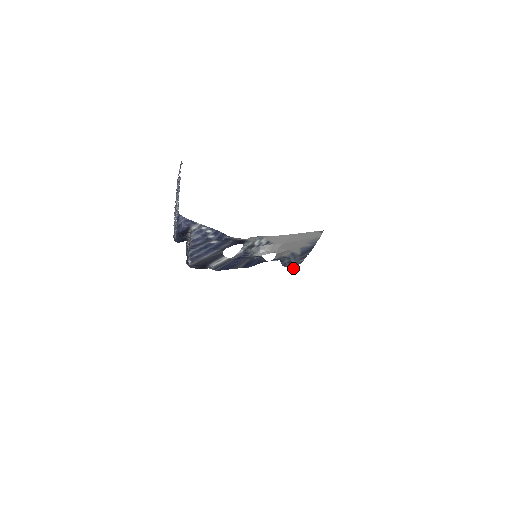
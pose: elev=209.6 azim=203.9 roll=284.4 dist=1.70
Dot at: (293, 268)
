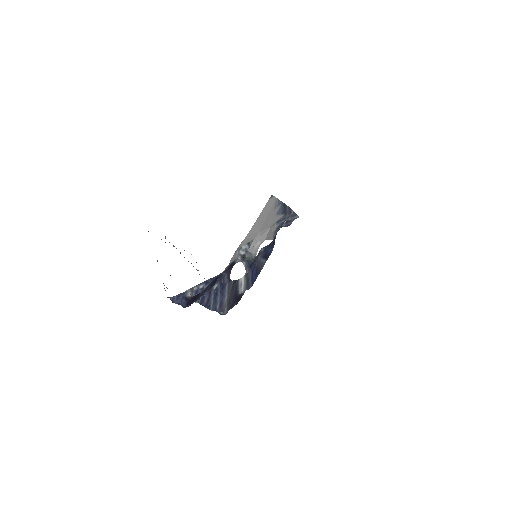
Dot at: occluded
